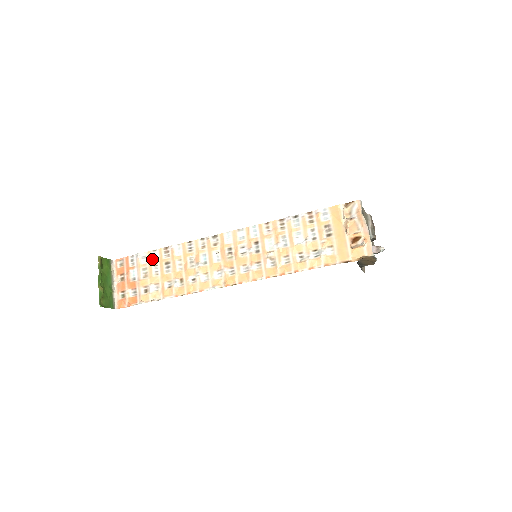
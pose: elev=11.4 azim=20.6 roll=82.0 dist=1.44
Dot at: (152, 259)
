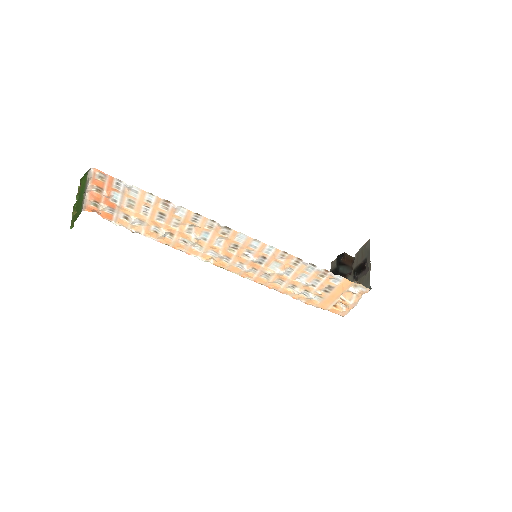
Dot at: (145, 200)
